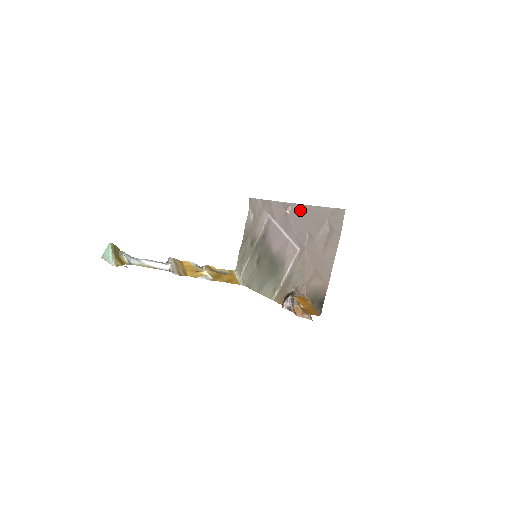
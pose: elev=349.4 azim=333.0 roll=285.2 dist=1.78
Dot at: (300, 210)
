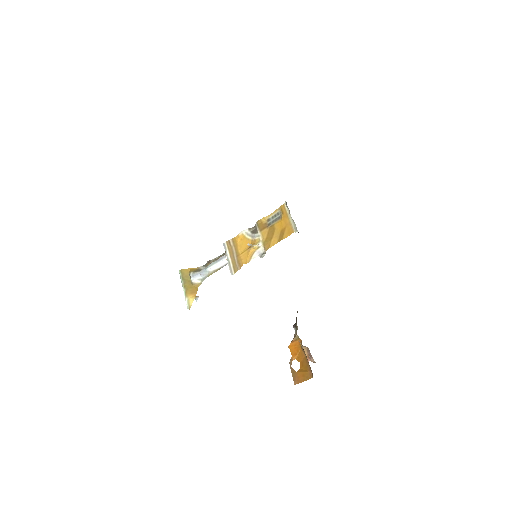
Dot at: occluded
